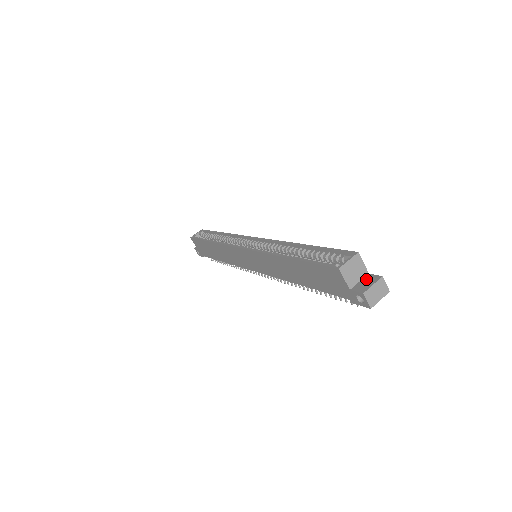
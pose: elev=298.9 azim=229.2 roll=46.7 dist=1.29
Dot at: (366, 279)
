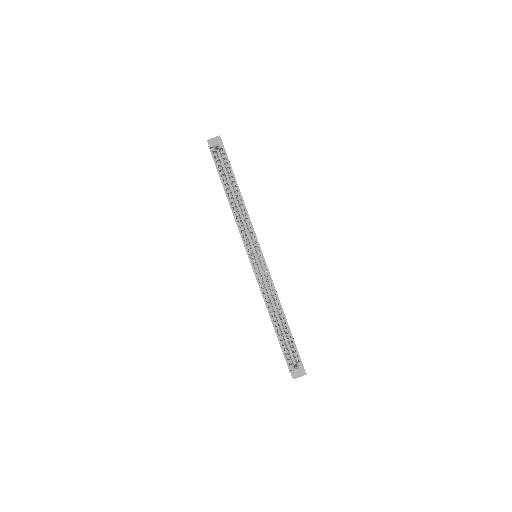
Dot at: (300, 369)
